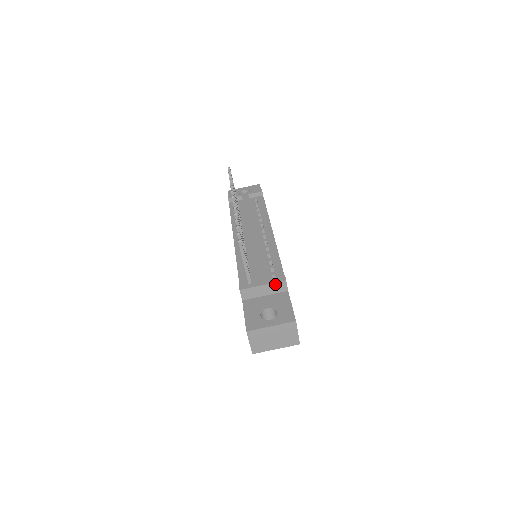
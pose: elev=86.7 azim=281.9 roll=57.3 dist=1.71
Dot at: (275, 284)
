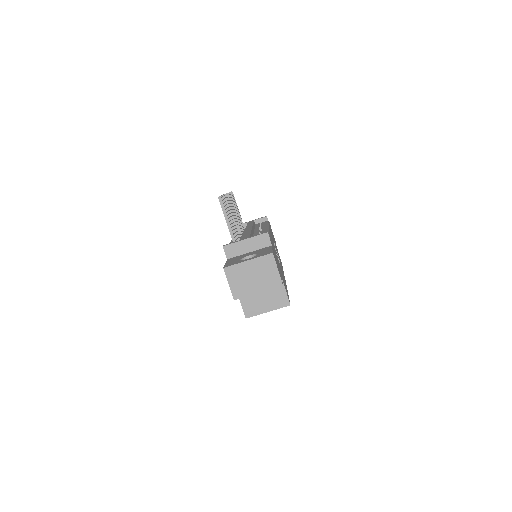
Dot at: (257, 238)
